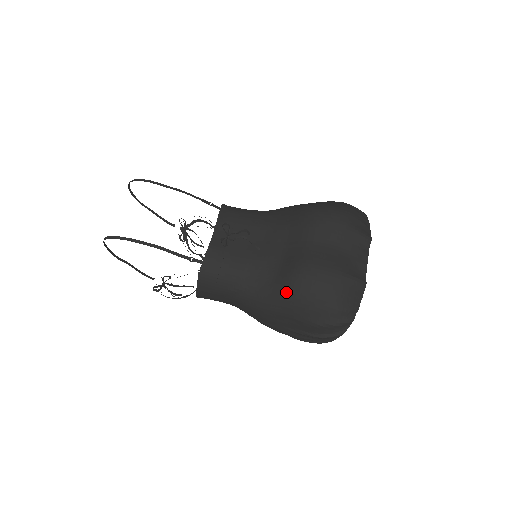
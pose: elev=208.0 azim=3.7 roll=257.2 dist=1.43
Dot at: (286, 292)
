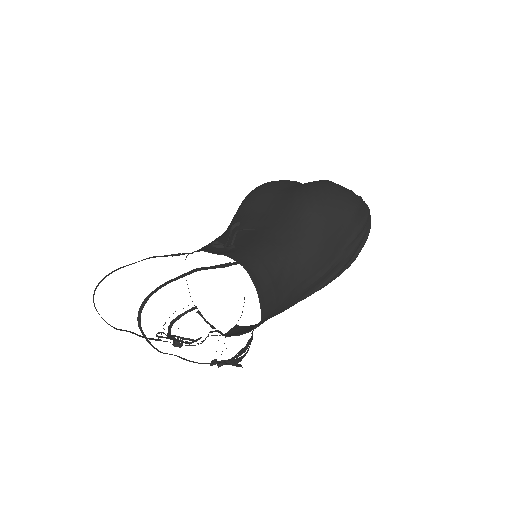
Dot at: (312, 213)
